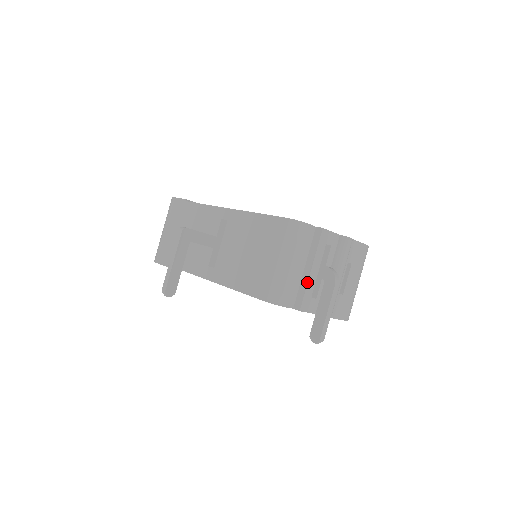
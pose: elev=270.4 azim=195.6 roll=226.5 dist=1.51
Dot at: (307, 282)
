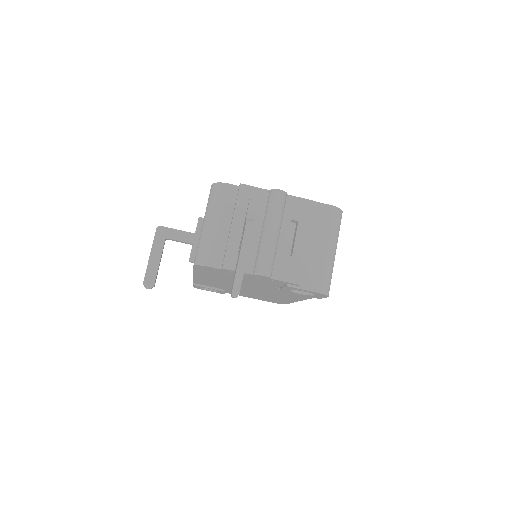
Dot at: (228, 238)
